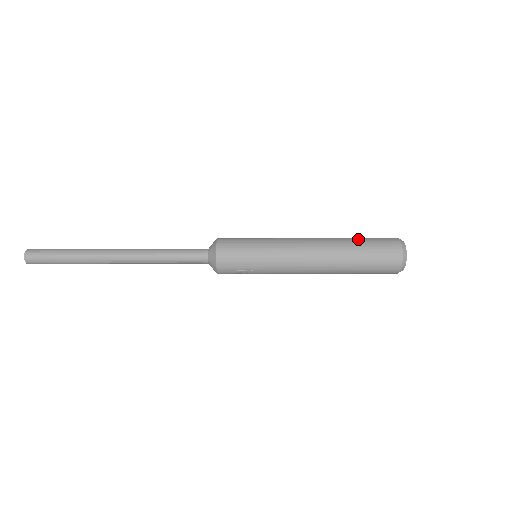
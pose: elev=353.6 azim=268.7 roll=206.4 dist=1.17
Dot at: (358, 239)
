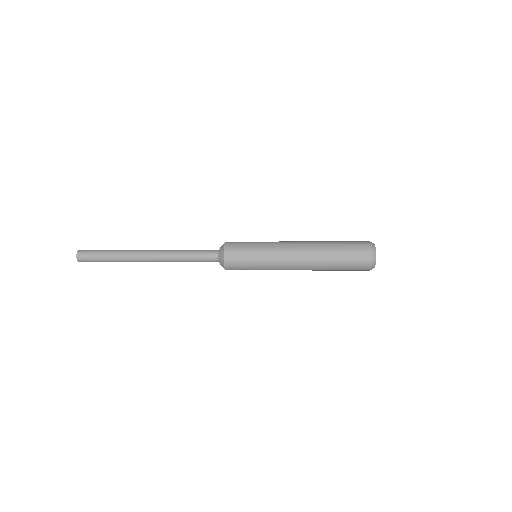
Dot at: (338, 244)
